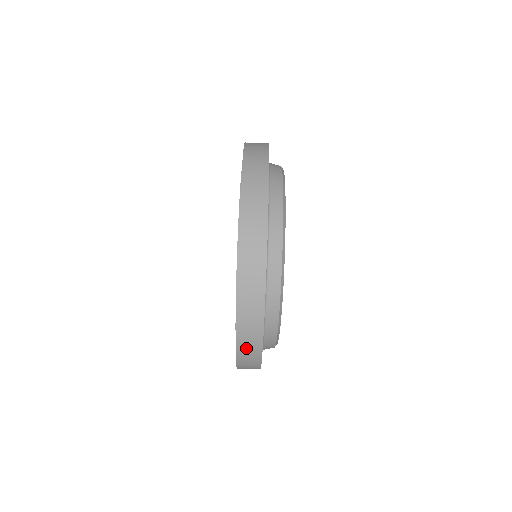
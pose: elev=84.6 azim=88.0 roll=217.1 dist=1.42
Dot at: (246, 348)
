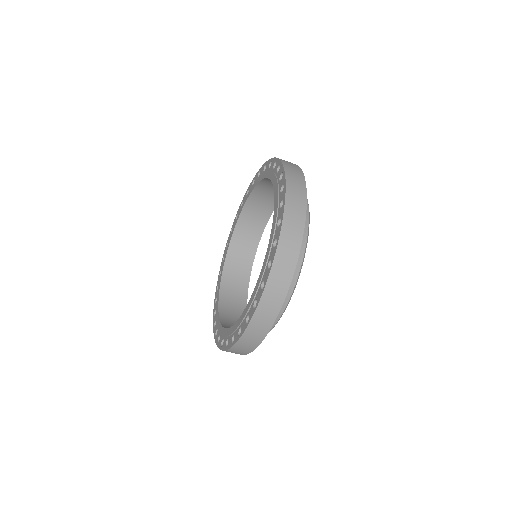
Dot at: occluded
